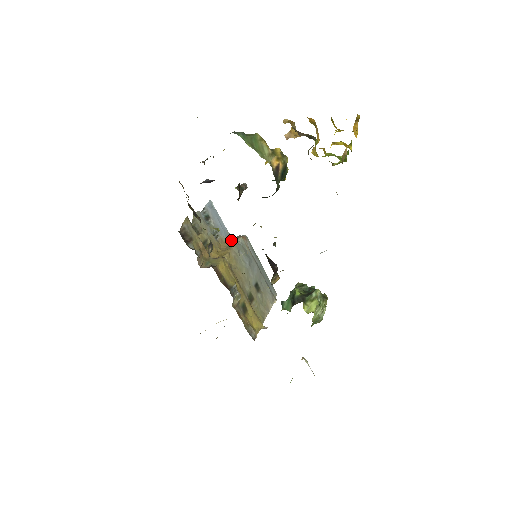
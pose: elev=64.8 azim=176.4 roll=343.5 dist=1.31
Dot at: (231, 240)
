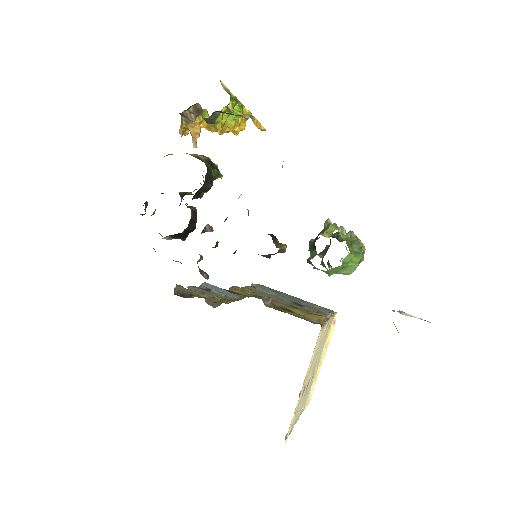
Dot at: occluded
